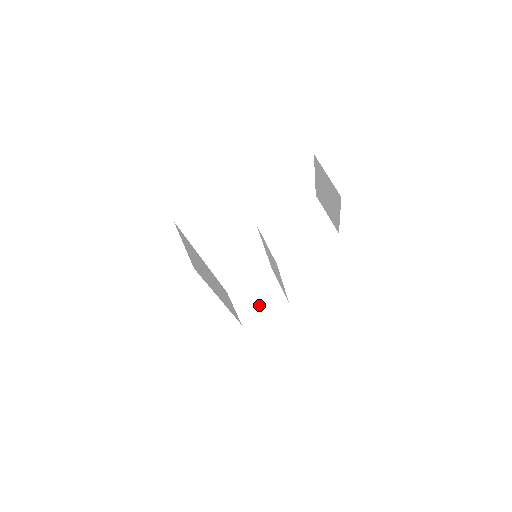
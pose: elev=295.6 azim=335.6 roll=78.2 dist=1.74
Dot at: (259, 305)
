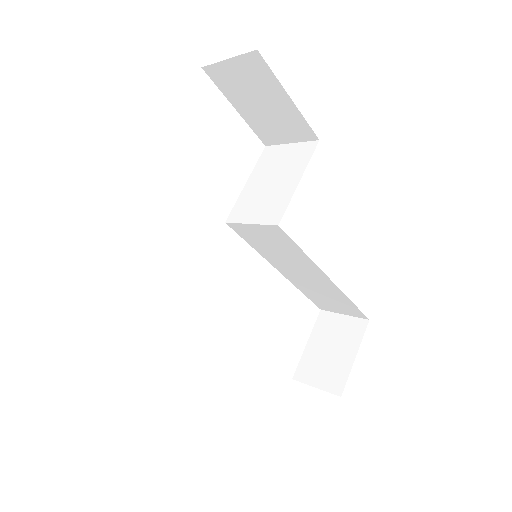
Dot at: (340, 356)
